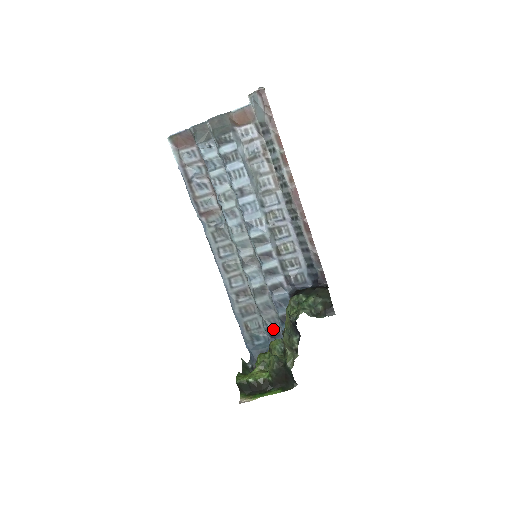
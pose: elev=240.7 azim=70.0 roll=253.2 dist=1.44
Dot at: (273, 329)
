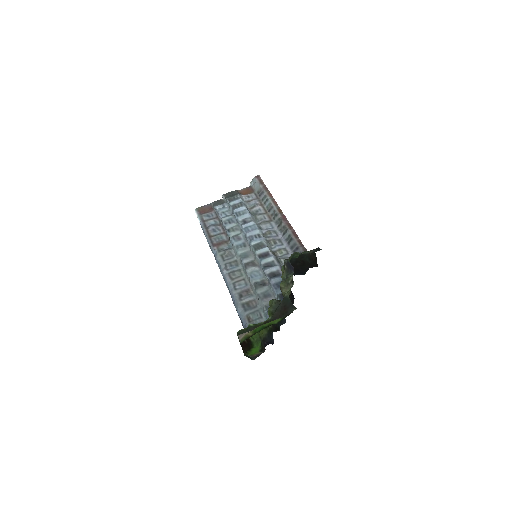
Dot at: occluded
